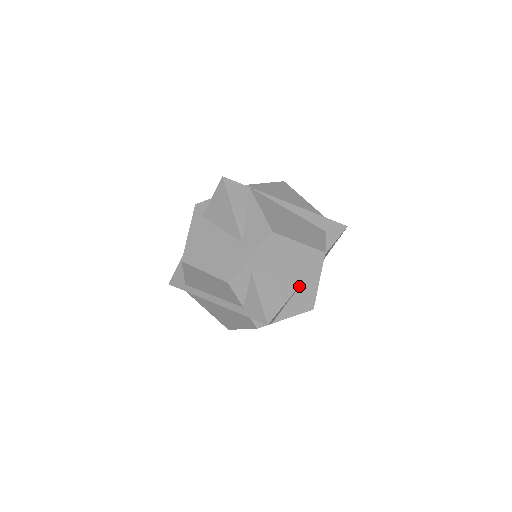
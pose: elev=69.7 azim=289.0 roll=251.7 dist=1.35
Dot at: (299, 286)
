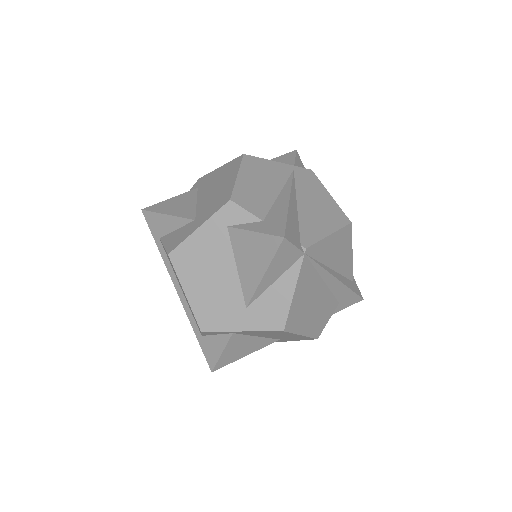
Dot at: occluded
